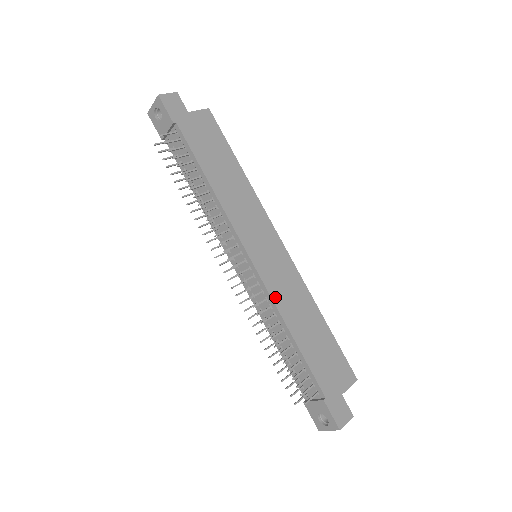
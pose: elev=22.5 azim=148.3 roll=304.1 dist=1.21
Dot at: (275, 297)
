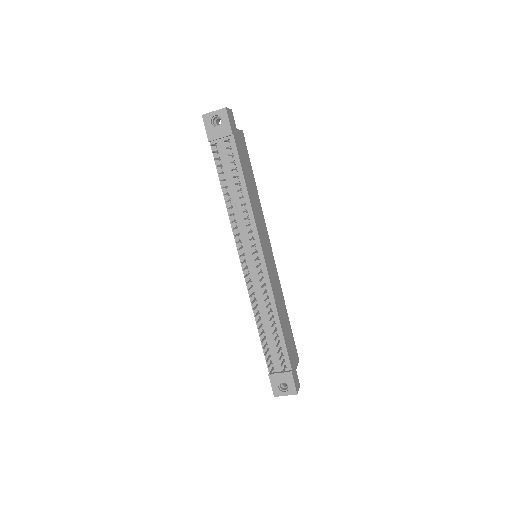
Dot at: (273, 290)
